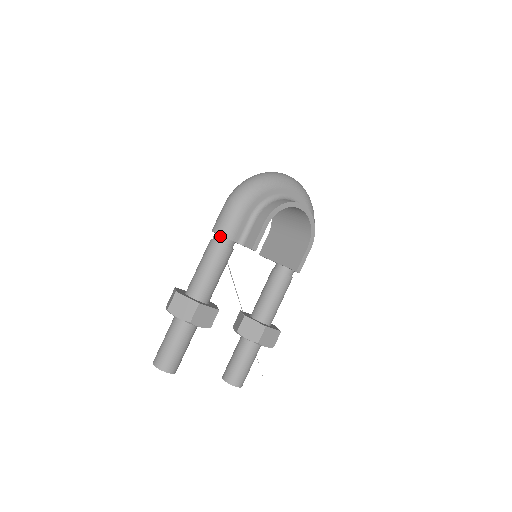
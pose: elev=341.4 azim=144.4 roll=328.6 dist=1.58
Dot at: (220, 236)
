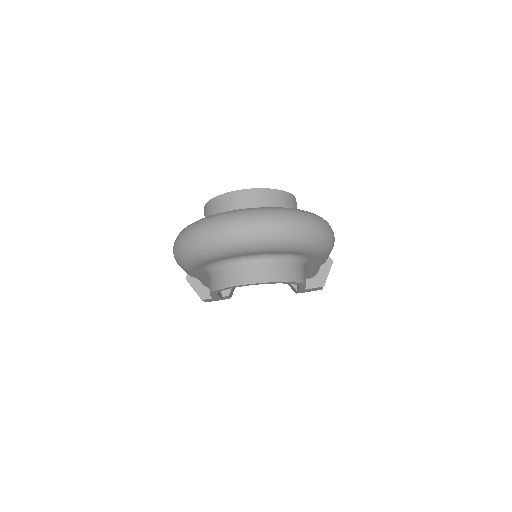
Dot at: occluded
